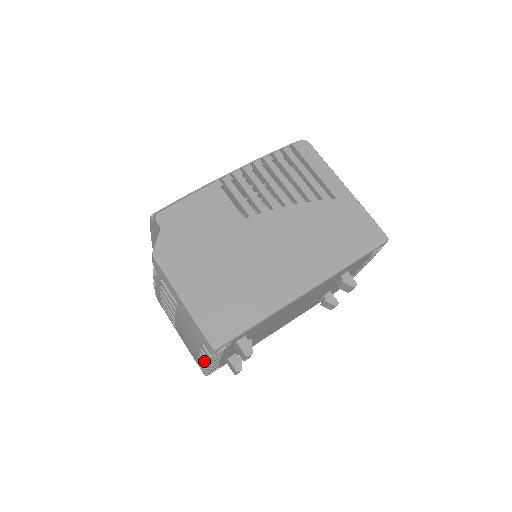
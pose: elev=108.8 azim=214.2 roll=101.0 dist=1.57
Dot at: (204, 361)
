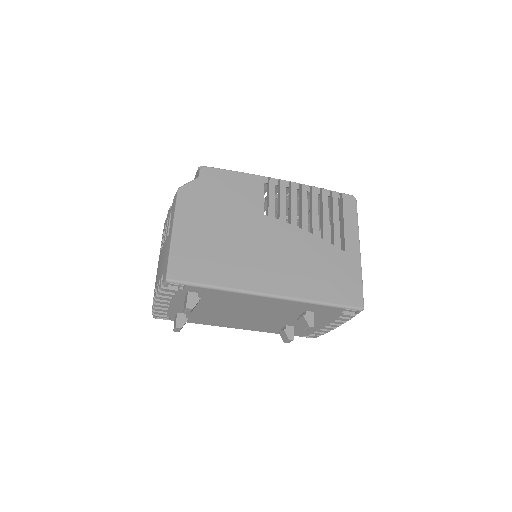
Dot at: (156, 292)
